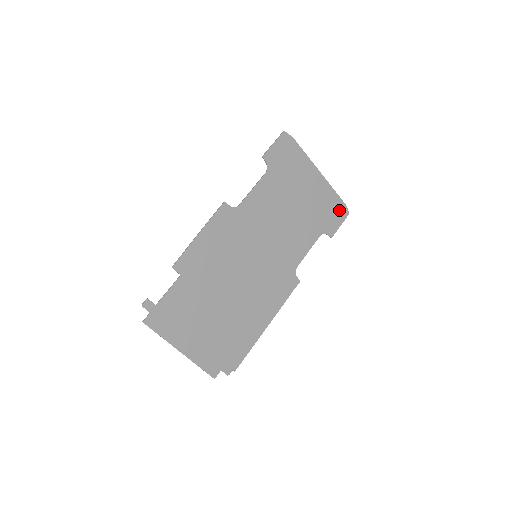
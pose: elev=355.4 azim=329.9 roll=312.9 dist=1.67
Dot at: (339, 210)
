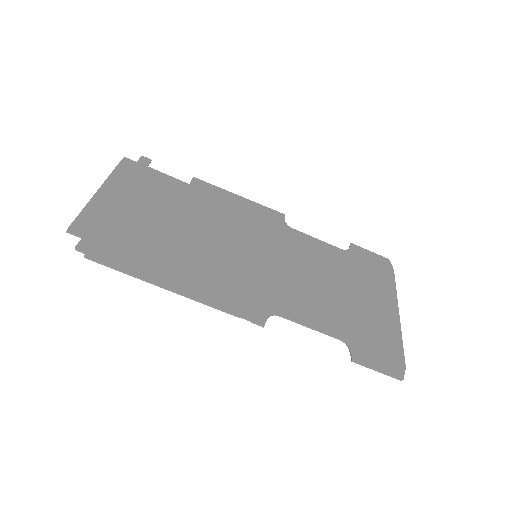
Dot at: (391, 360)
